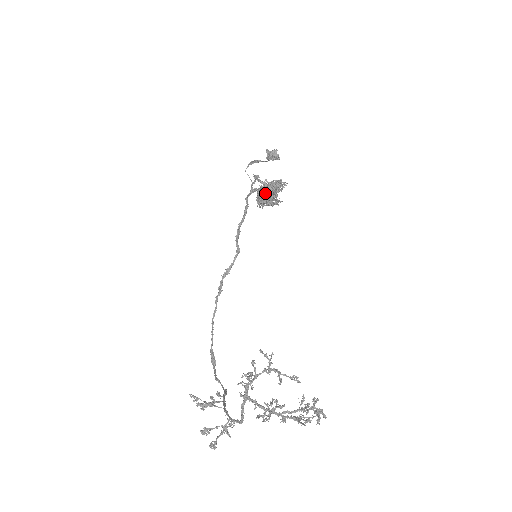
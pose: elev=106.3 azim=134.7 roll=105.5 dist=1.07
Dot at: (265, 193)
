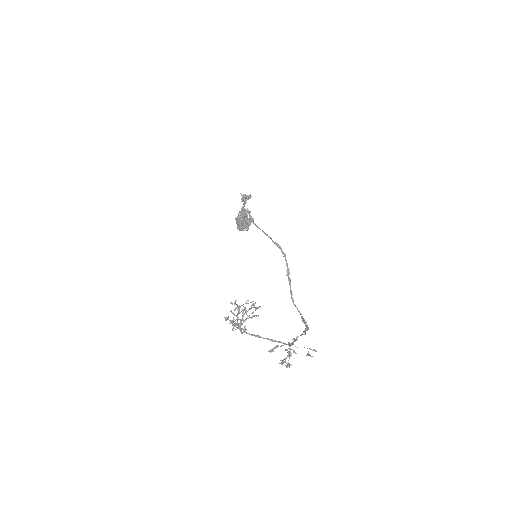
Dot at: (237, 224)
